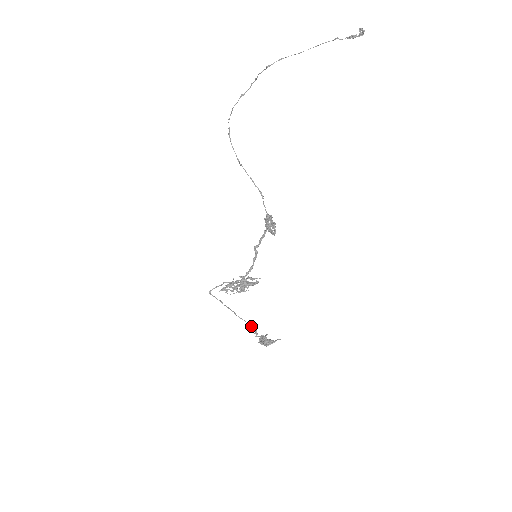
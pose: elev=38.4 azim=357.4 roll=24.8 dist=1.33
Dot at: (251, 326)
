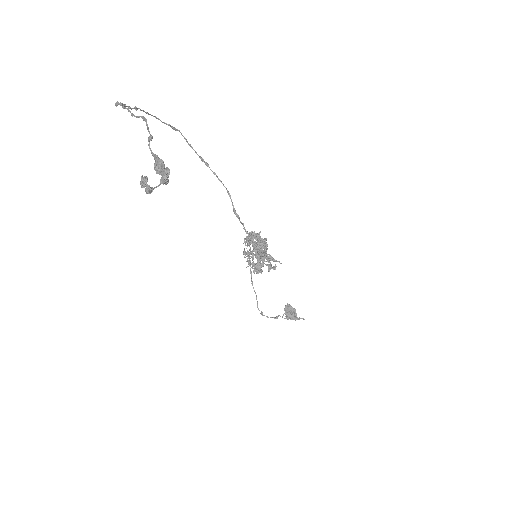
Dot at: (257, 306)
